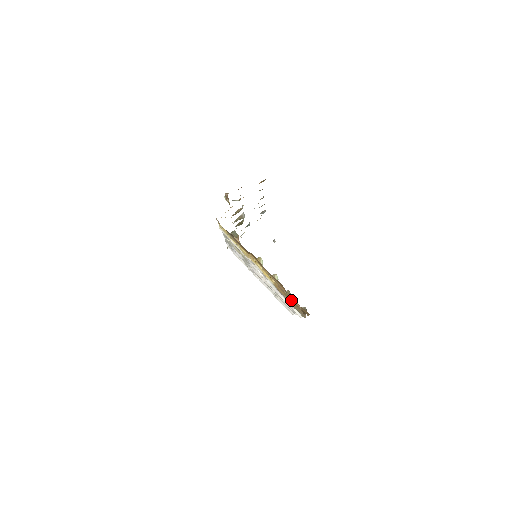
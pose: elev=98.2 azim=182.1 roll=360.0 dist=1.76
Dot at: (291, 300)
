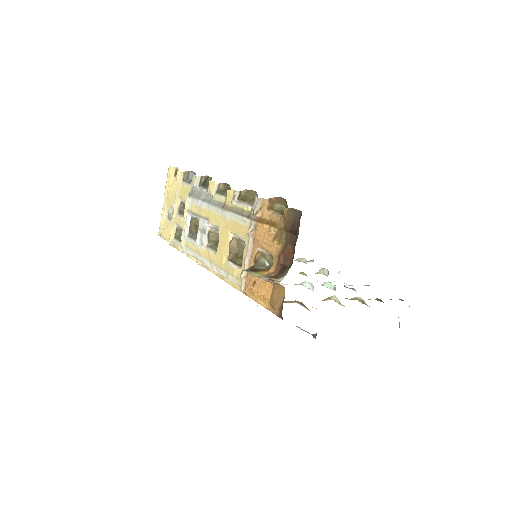
Dot at: occluded
